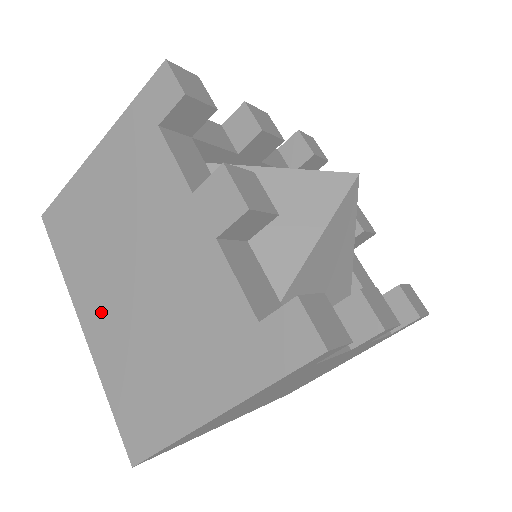
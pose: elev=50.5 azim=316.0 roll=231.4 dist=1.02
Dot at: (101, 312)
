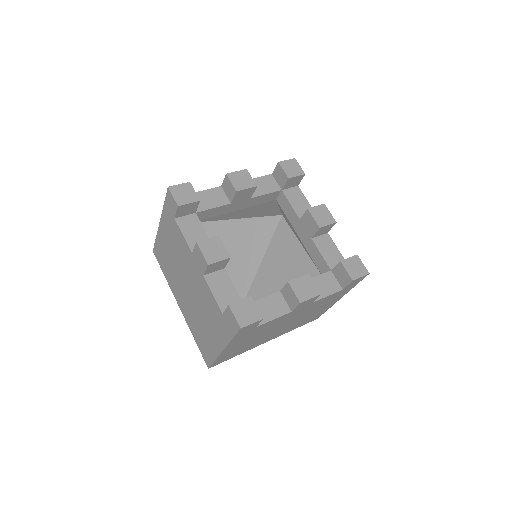
Dot at: (182, 301)
